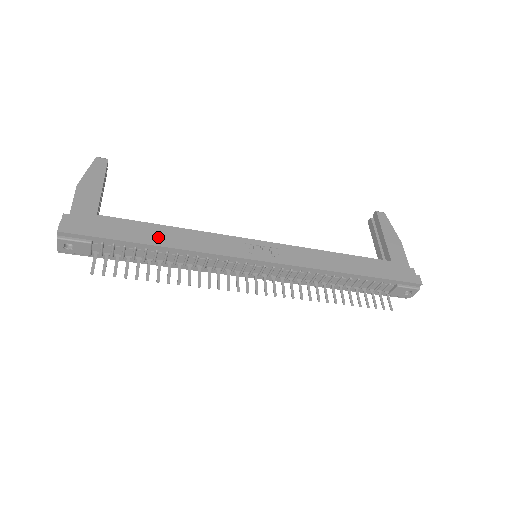
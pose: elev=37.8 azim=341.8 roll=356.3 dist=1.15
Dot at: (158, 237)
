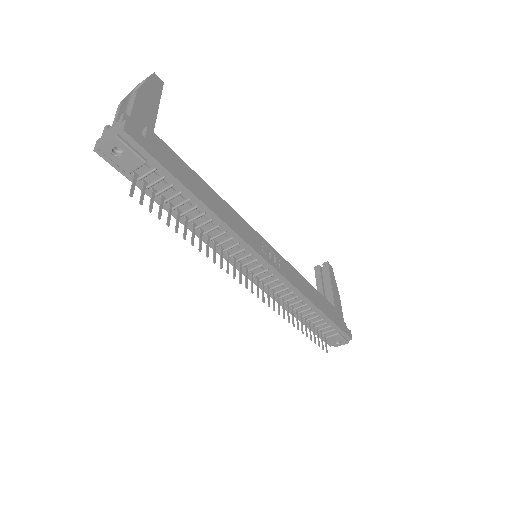
Dot at: (203, 193)
